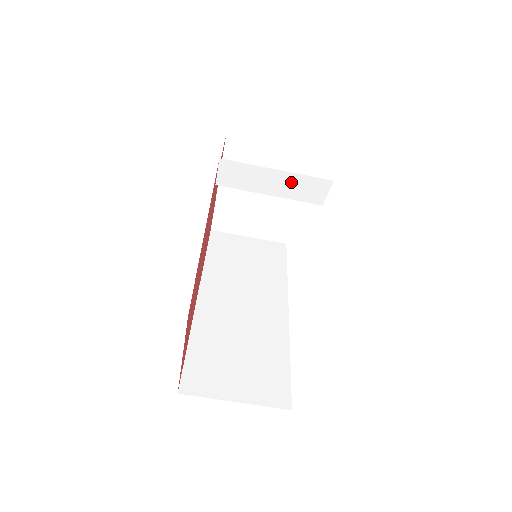
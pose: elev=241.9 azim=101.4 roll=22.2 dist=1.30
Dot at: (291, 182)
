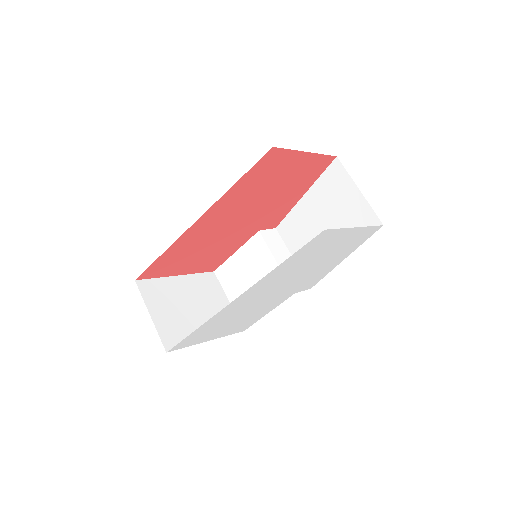
Dot at: occluded
